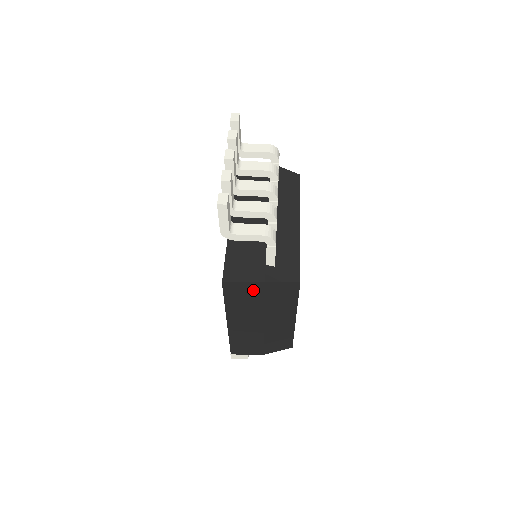
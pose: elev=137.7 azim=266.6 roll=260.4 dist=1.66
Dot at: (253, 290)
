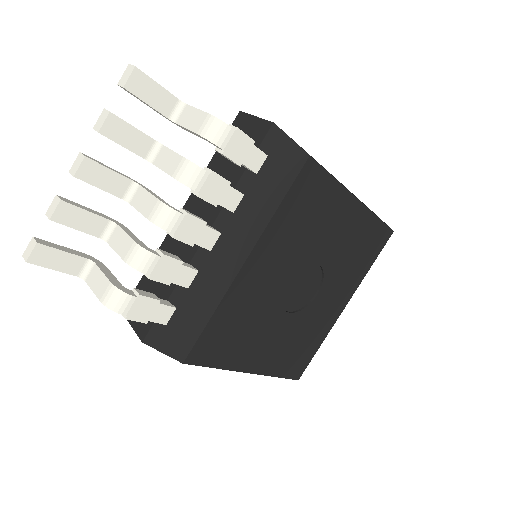
Dot at: occluded
